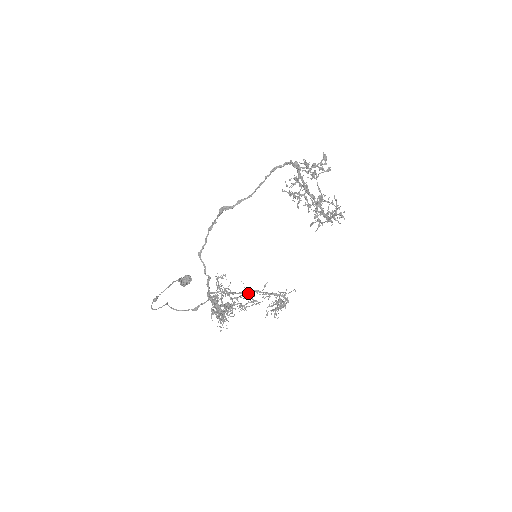
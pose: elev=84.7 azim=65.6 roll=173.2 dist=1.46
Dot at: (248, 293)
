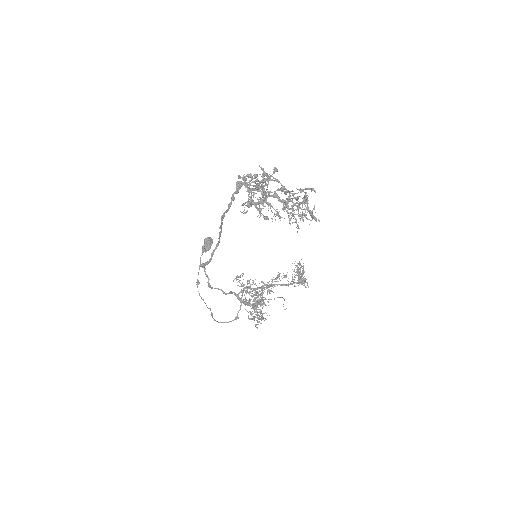
Dot at: (269, 287)
